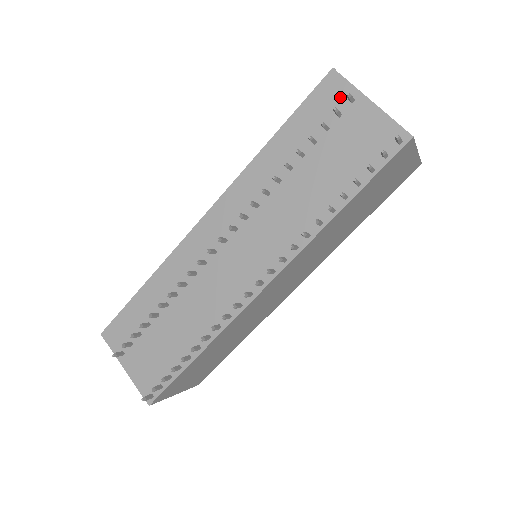
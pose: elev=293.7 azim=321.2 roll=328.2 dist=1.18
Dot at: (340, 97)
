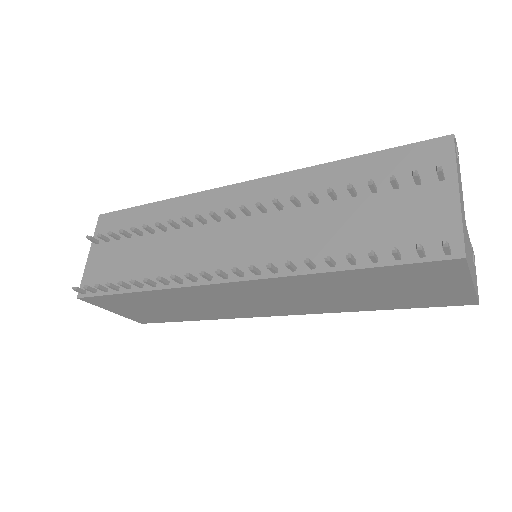
Dot at: (434, 166)
